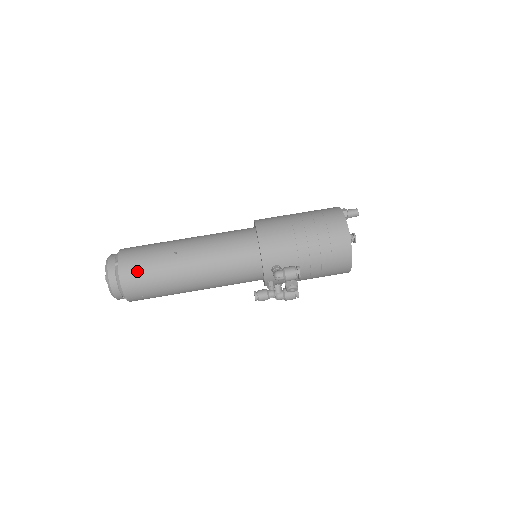
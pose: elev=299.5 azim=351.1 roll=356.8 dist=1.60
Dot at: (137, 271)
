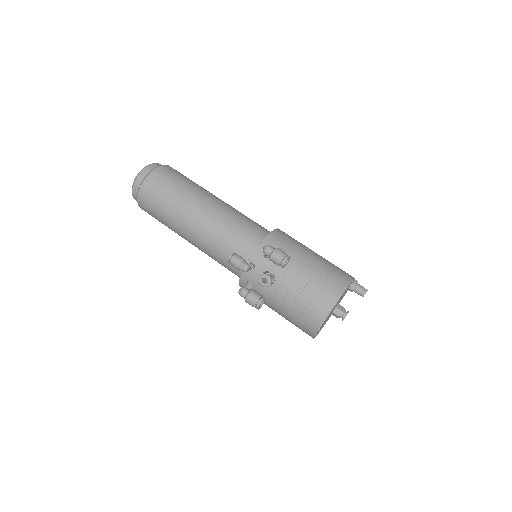
Dot at: (173, 175)
